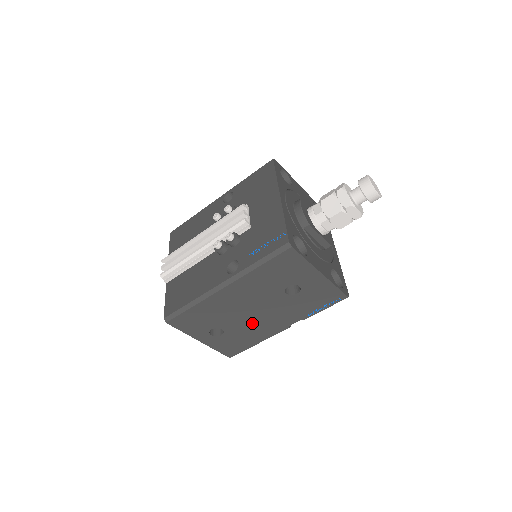
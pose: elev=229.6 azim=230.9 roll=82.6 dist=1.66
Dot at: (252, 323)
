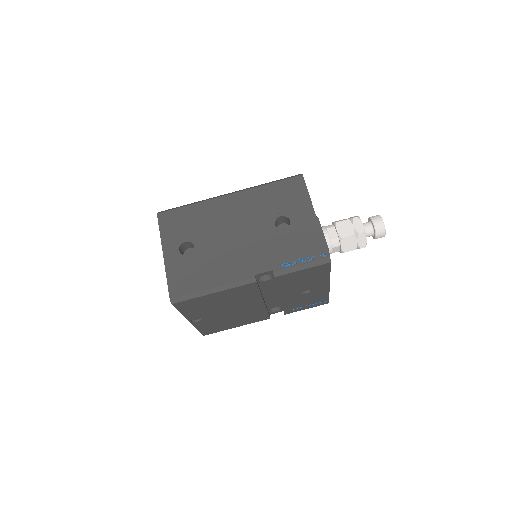
Dot at: (225, 252)
